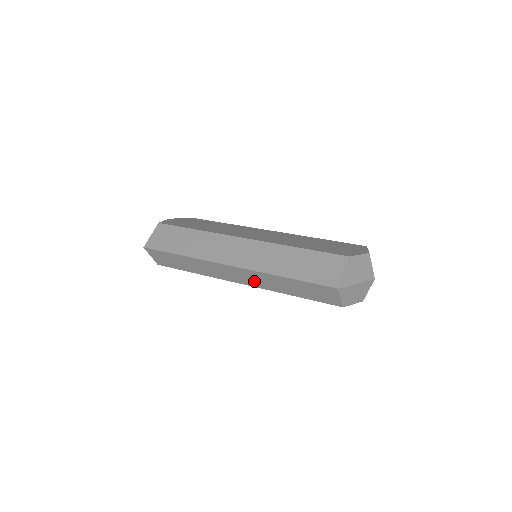
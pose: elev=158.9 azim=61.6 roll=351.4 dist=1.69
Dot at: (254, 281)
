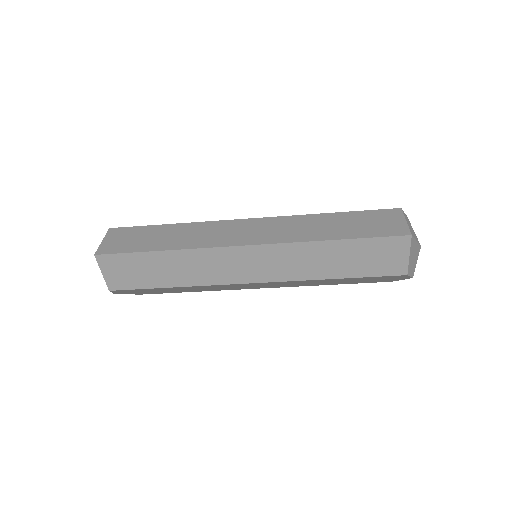
Dot at: (278, 268)
